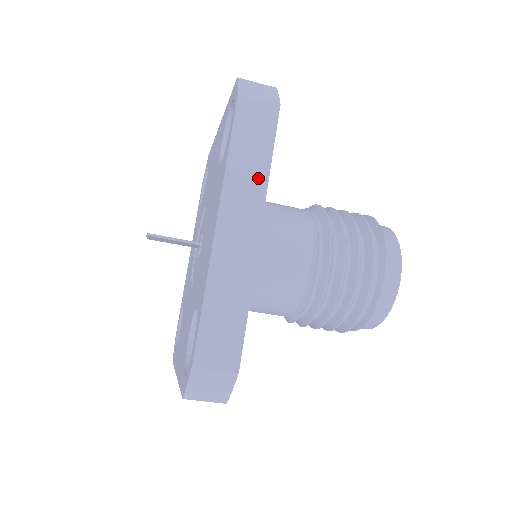
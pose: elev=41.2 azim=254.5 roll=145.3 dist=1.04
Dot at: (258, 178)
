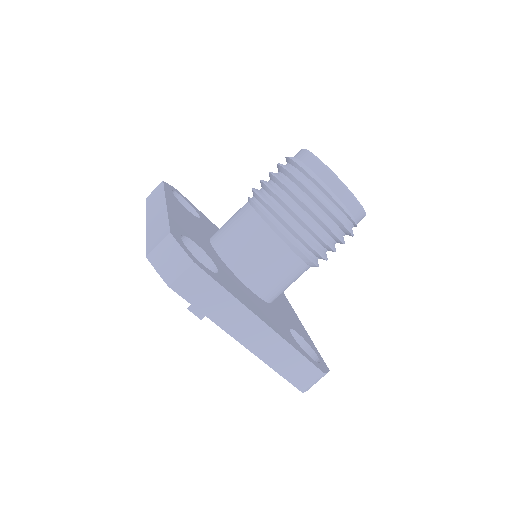
Dot at: (160, 197)
